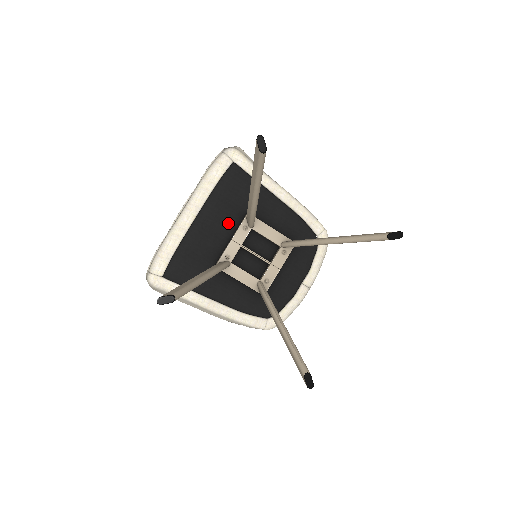
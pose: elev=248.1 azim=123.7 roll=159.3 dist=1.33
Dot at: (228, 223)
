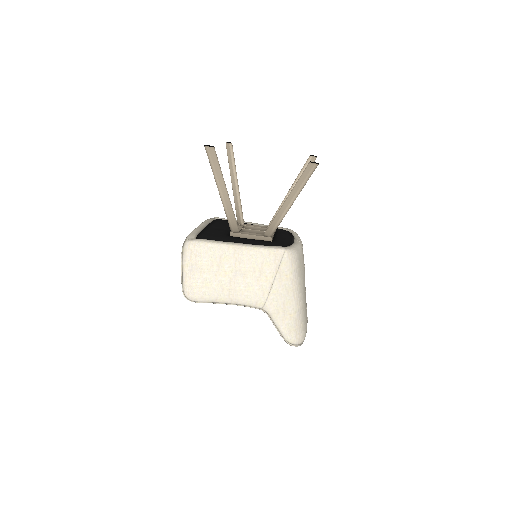
Dot at: (227, 228)
